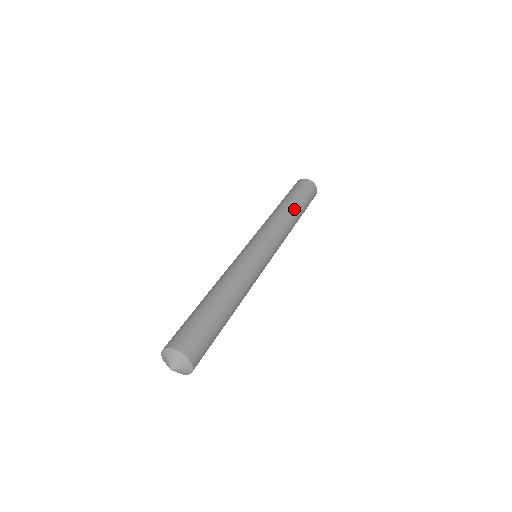
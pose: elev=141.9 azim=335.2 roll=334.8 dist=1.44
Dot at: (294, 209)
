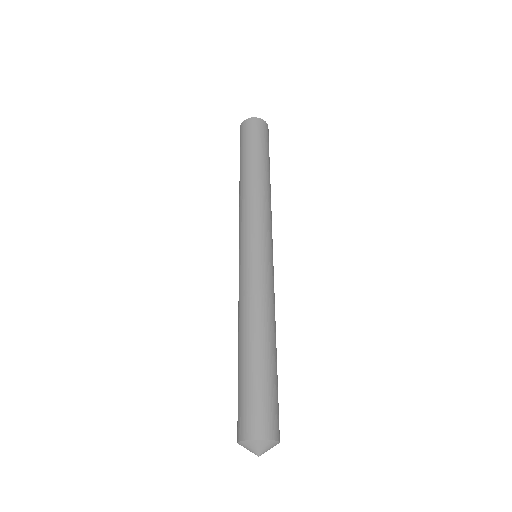
Dot at: (251, 170)
